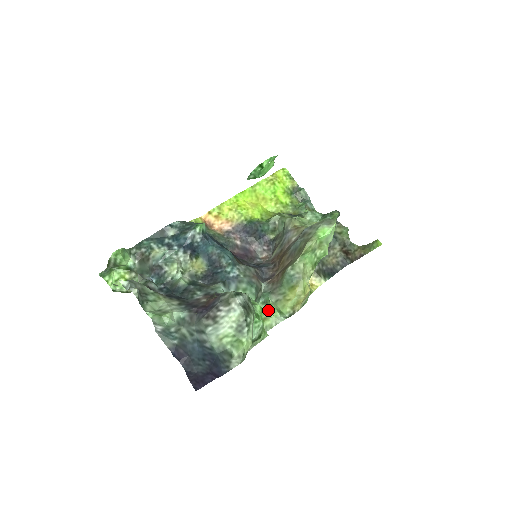
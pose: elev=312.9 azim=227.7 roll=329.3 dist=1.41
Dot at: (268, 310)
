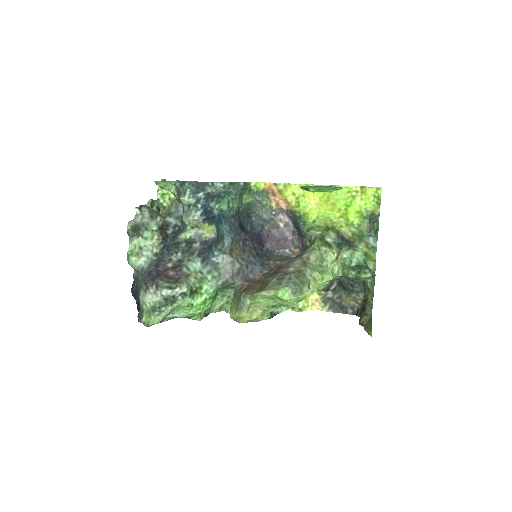
Dot at: occluded
